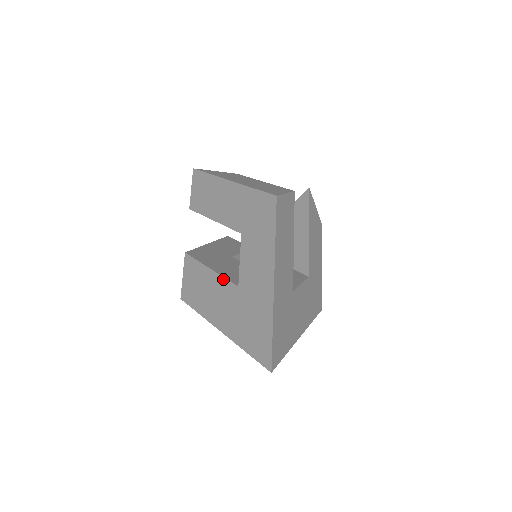
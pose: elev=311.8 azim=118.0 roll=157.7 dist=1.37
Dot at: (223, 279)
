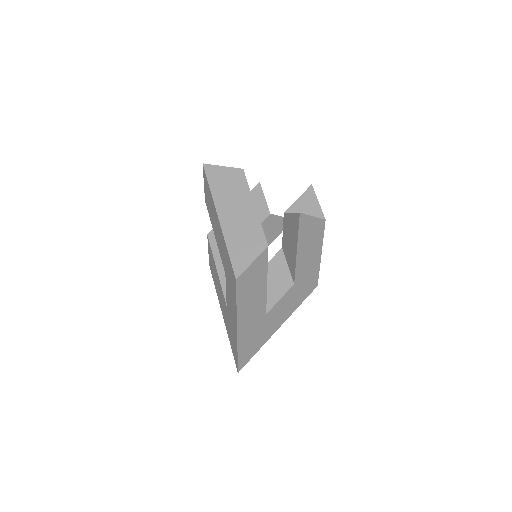
Dot at: (221, 289)
